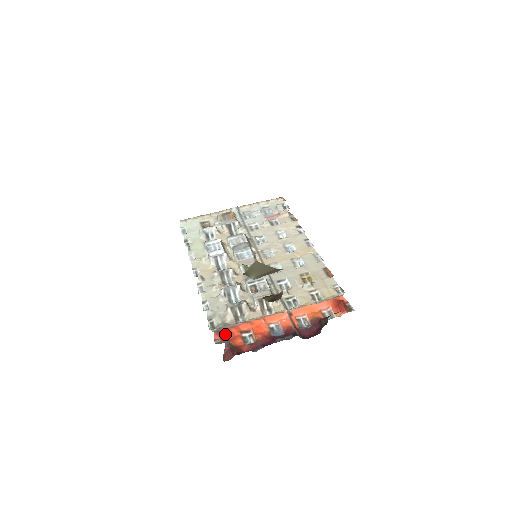
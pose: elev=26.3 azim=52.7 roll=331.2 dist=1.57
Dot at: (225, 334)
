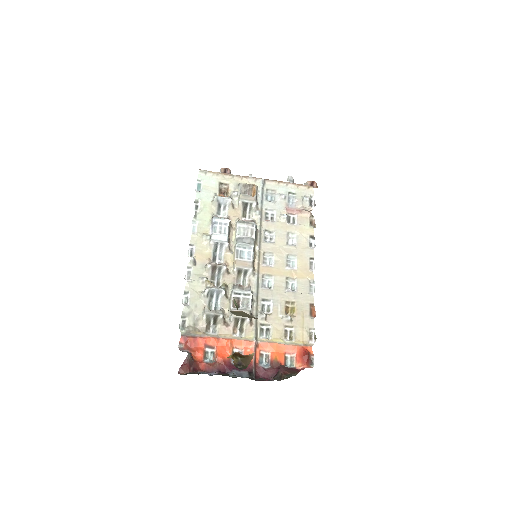
Dot at: (191, 342)
